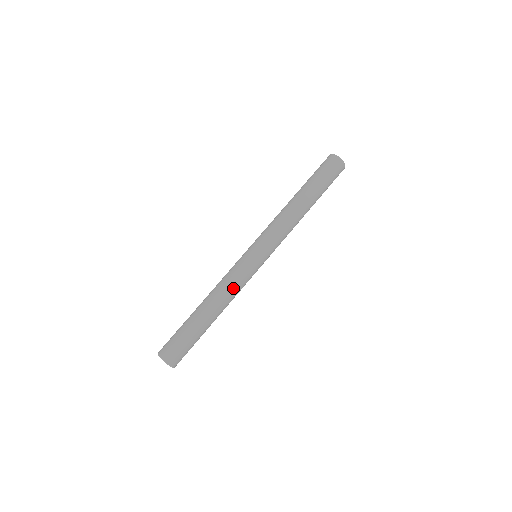
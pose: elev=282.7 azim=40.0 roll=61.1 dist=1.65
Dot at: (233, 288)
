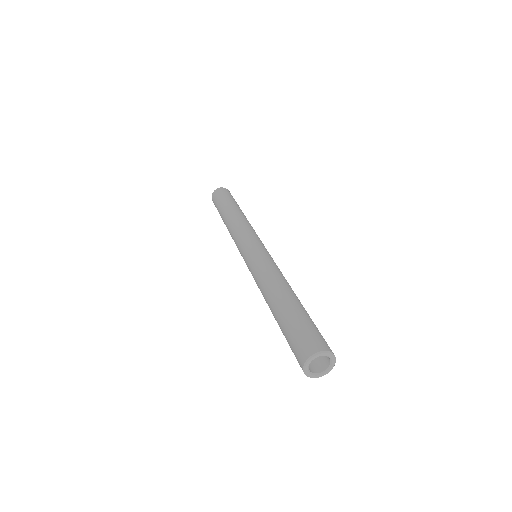
Dot at: (275, 270)
